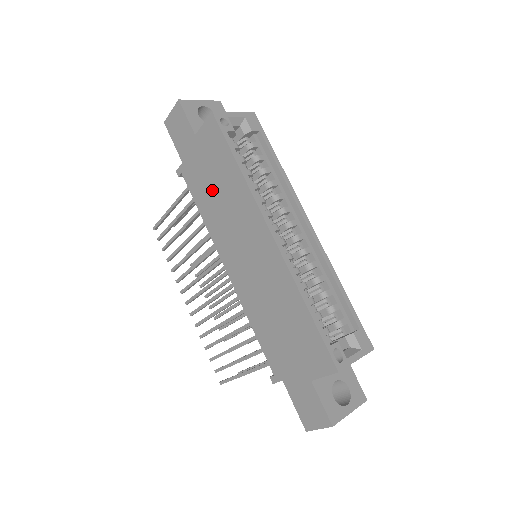
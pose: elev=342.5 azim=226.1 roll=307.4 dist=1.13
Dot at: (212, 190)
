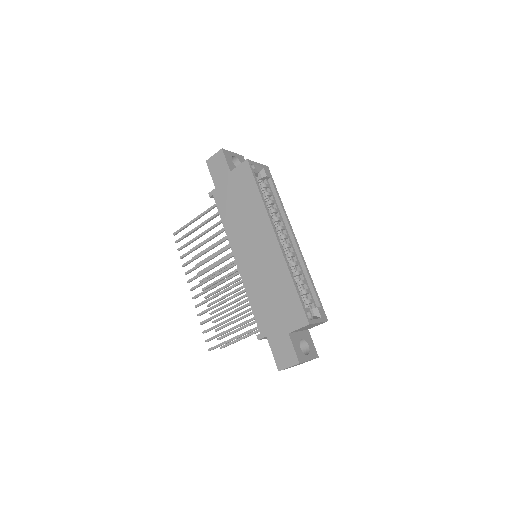
Dot at: (236, 207)
